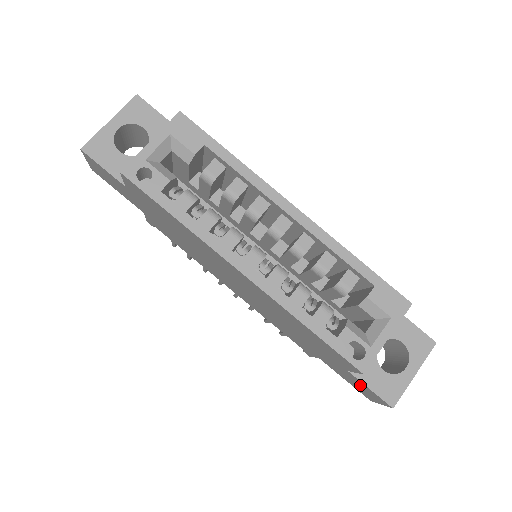
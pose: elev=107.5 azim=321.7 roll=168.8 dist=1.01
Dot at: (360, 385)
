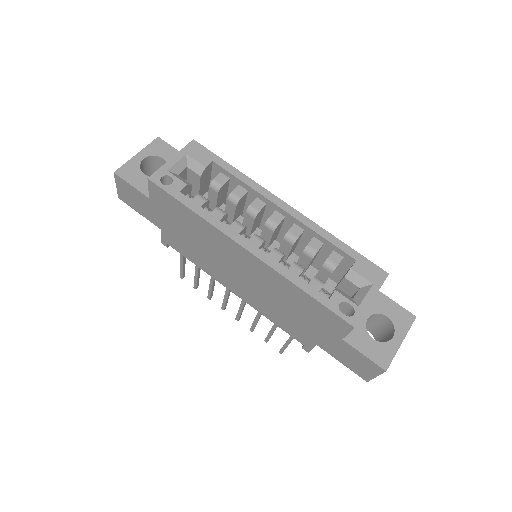
Dot at: (355, 357)
